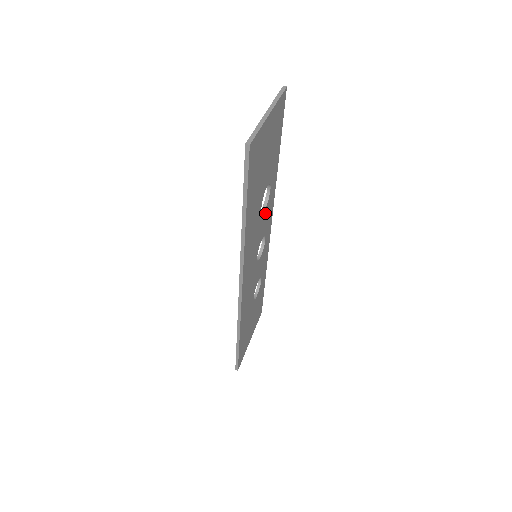
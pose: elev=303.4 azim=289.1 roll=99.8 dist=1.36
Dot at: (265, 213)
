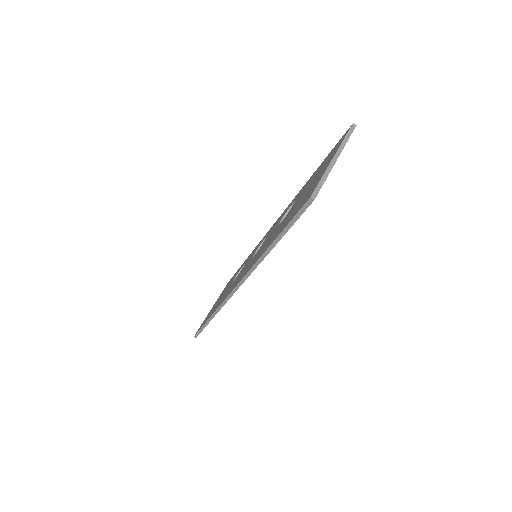
Dot at: occluded
